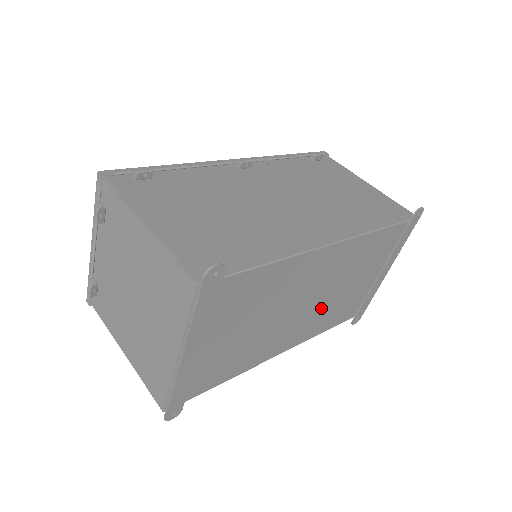
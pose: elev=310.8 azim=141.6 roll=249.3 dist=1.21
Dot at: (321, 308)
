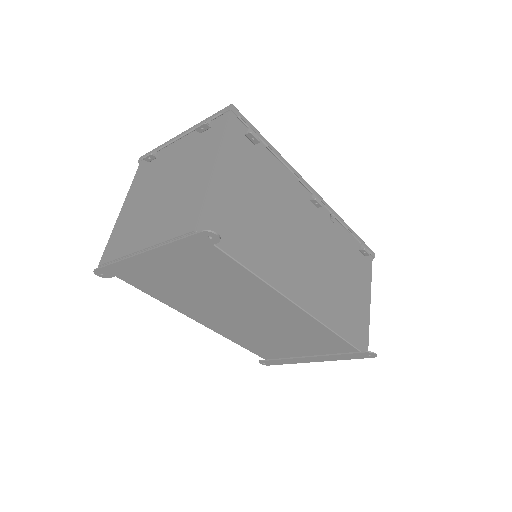
Dot at: (250, 329)
